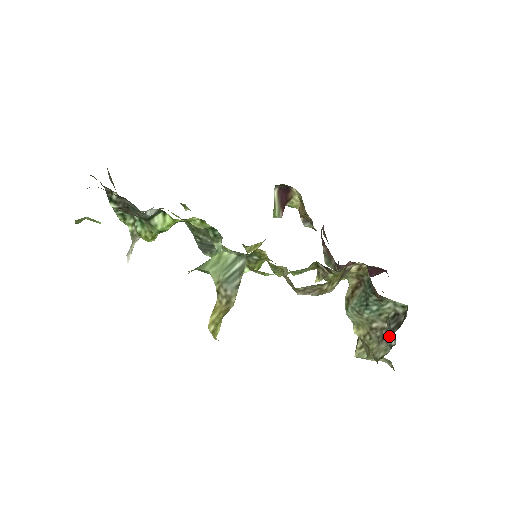
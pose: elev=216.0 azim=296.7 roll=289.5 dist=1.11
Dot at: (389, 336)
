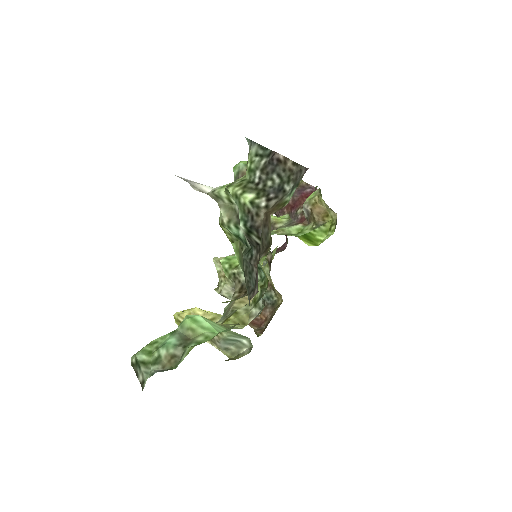
Dot at: occluded
